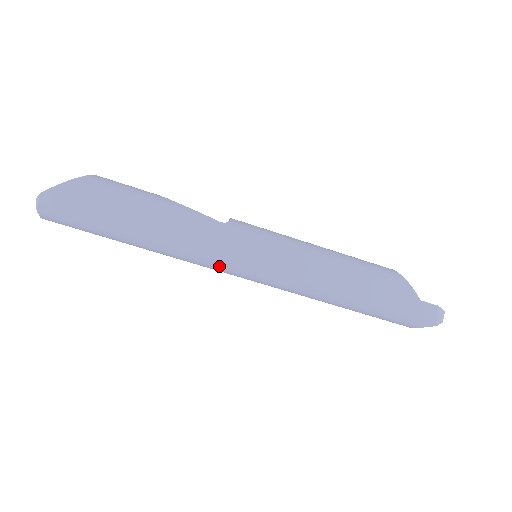
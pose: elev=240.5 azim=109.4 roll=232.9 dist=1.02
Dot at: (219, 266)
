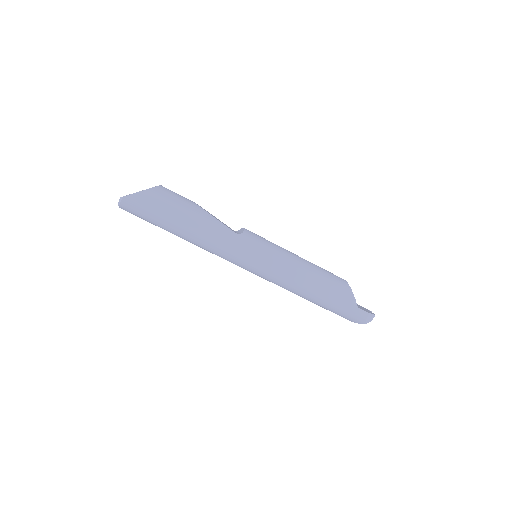
Dot at: (230, 260)
